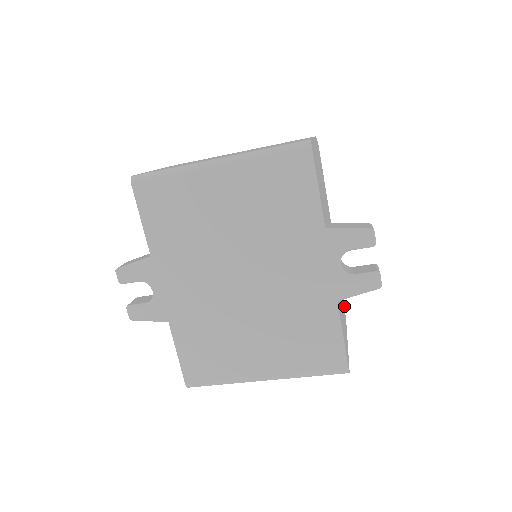
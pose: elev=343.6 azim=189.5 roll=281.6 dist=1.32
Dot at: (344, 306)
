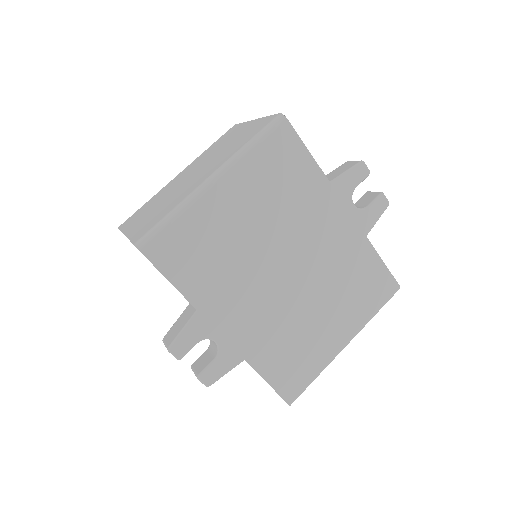
Dot at: occluded
